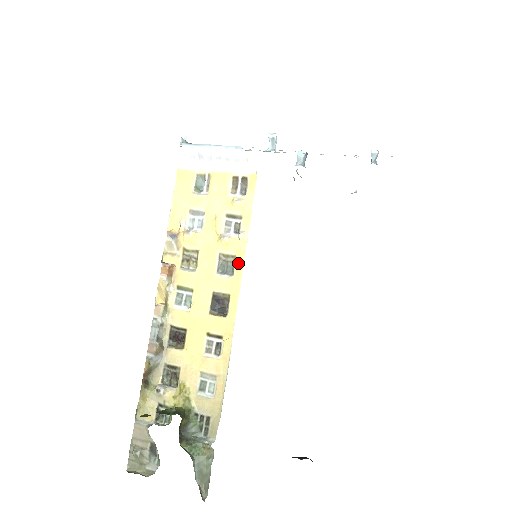
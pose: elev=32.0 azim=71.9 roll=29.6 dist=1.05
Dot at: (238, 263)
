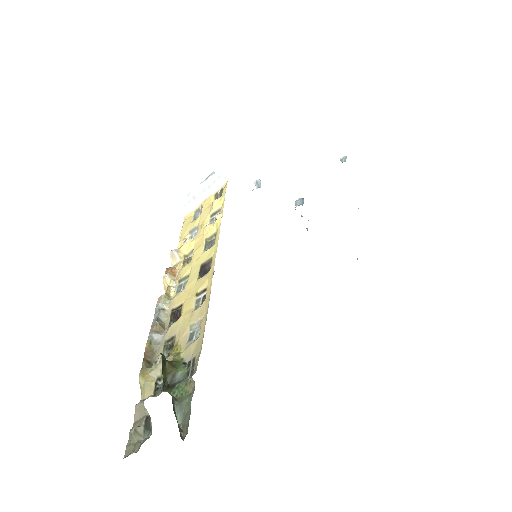
Dot at: (217, 234)
